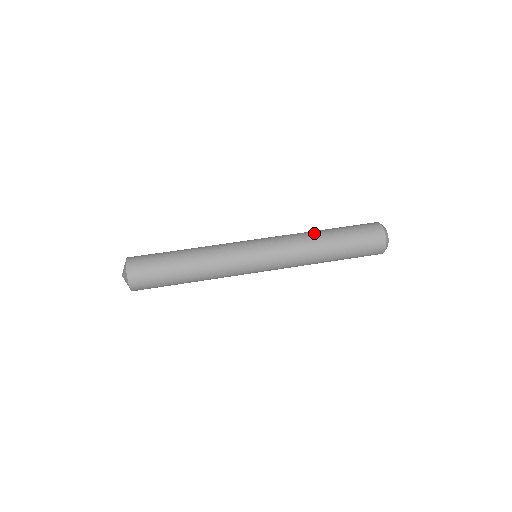
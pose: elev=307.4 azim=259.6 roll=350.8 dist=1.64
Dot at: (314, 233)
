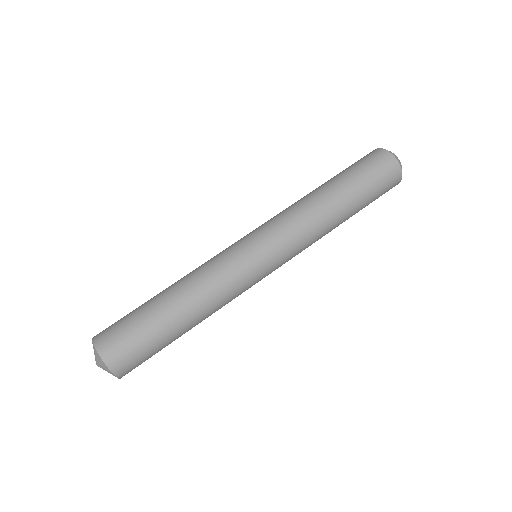
Dot at: (322, 201)
